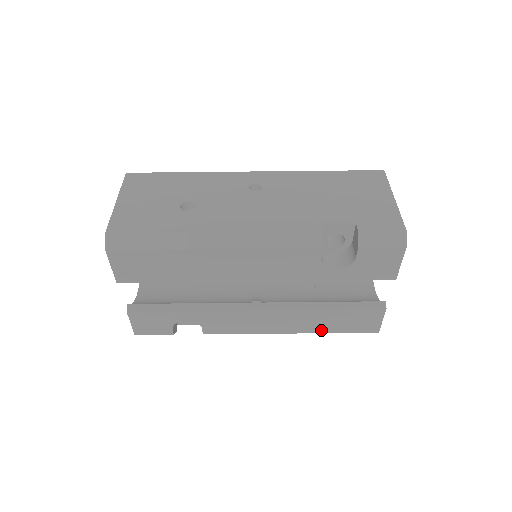
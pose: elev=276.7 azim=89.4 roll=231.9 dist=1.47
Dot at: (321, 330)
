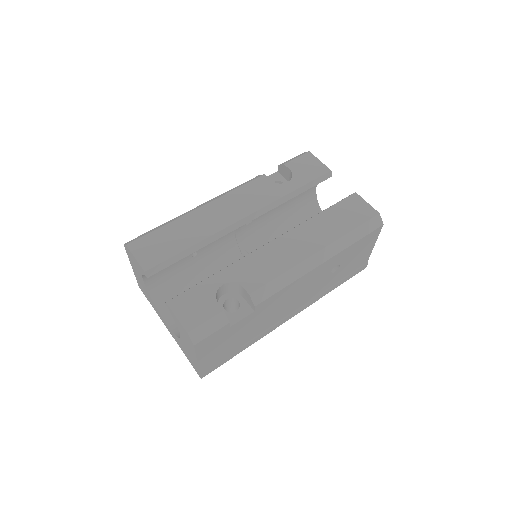
Dot at: (337, 235)
